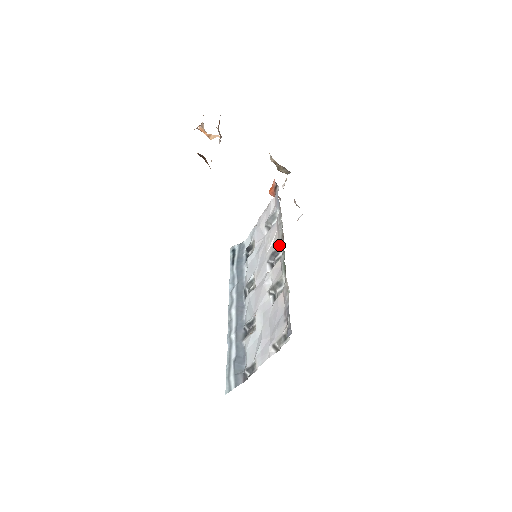
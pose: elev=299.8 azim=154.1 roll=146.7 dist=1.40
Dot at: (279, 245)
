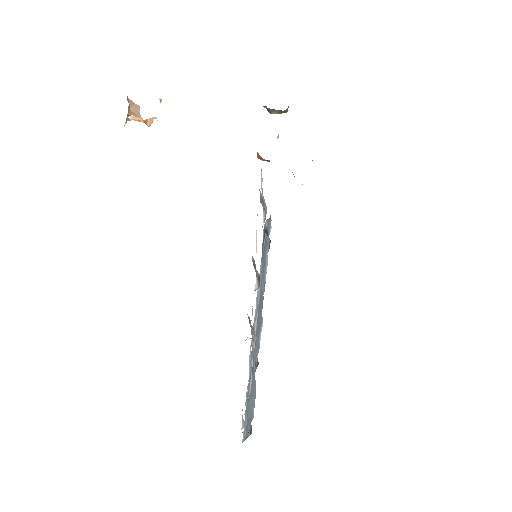
Dot at: occluded
